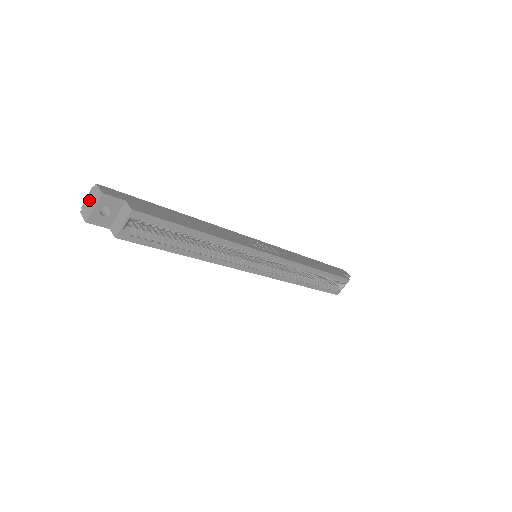
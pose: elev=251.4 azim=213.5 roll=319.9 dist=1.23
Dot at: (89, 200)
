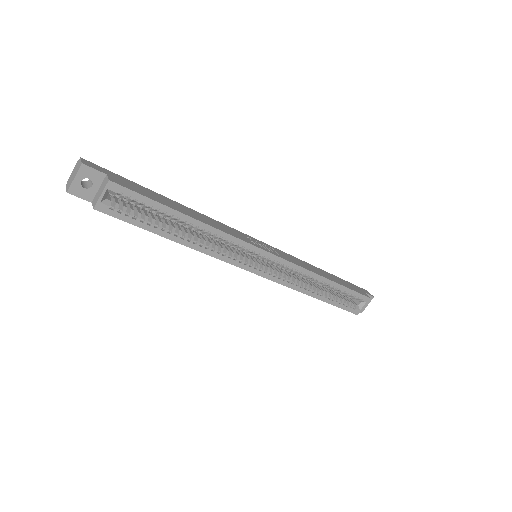
Dot at: (73, 173)
